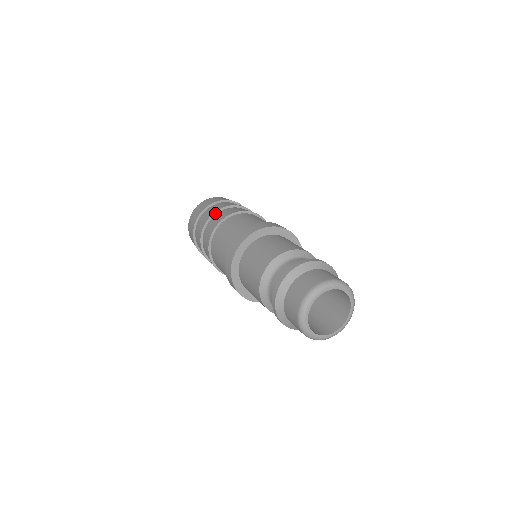
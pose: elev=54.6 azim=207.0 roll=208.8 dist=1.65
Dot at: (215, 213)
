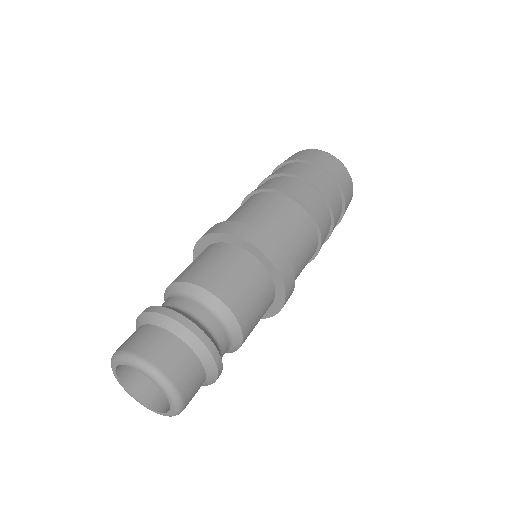
Dot at: (304, 179)
